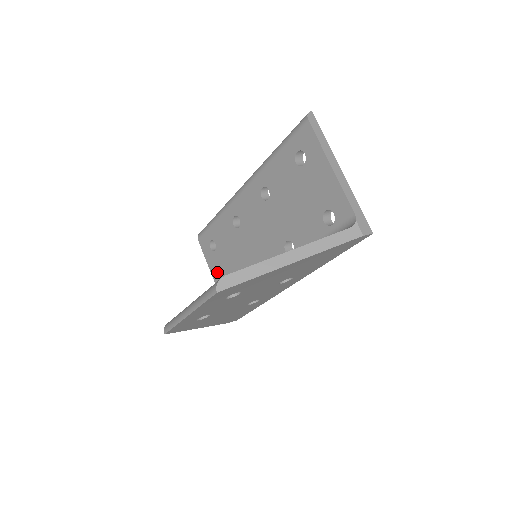
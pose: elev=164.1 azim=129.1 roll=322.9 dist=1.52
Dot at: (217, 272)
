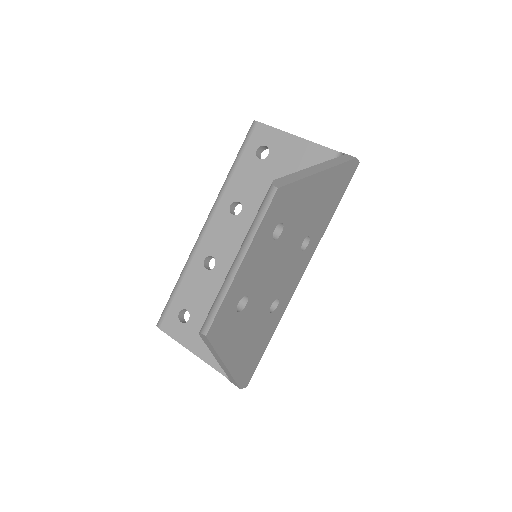
Dot at: (200, 342)
